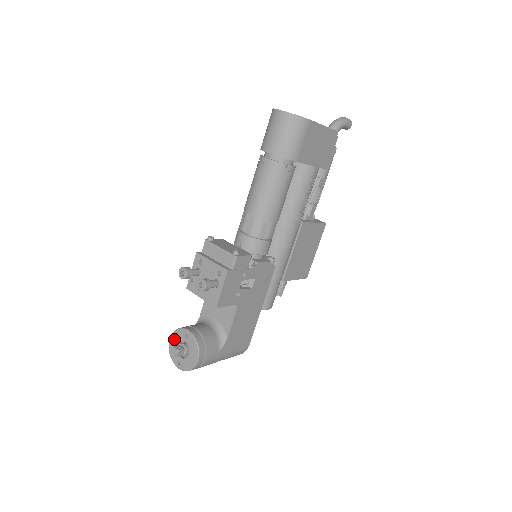
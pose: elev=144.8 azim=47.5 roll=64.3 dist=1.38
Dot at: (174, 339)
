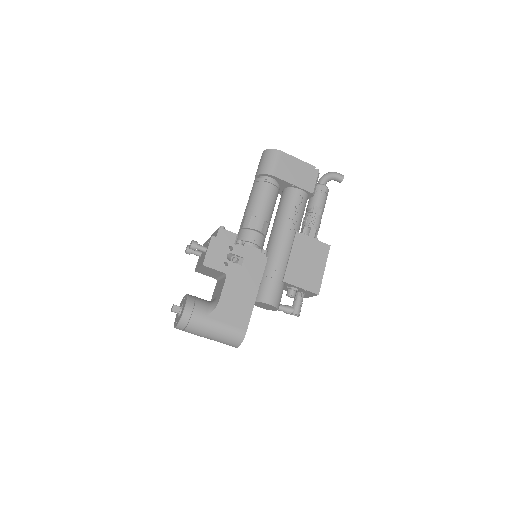
Dot at: occluded
